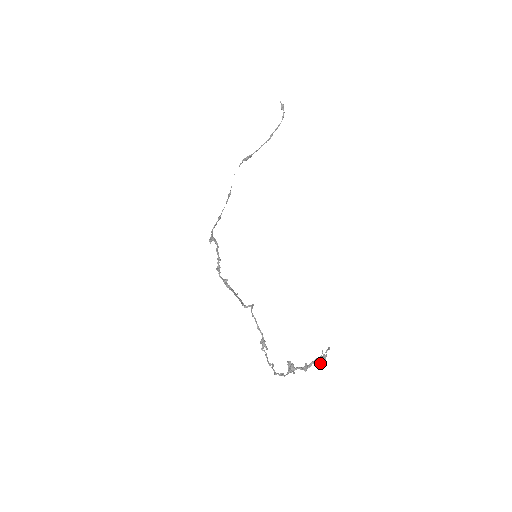
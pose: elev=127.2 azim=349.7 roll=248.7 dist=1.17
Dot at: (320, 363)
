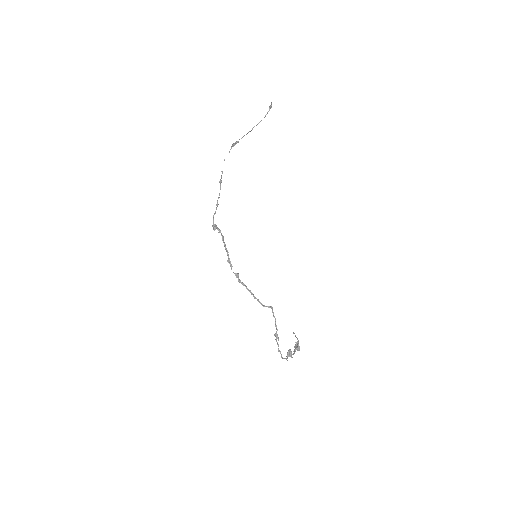
Dot at: occluded
